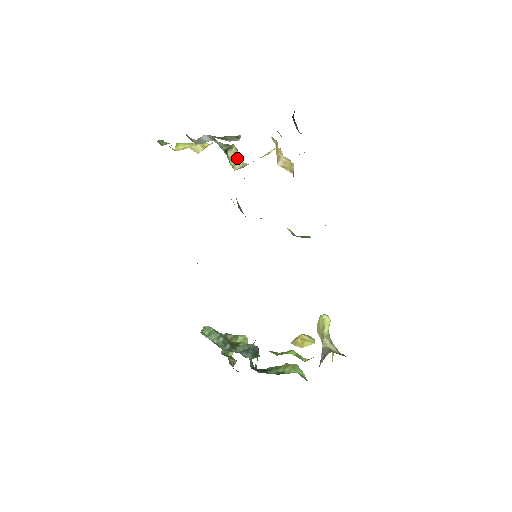
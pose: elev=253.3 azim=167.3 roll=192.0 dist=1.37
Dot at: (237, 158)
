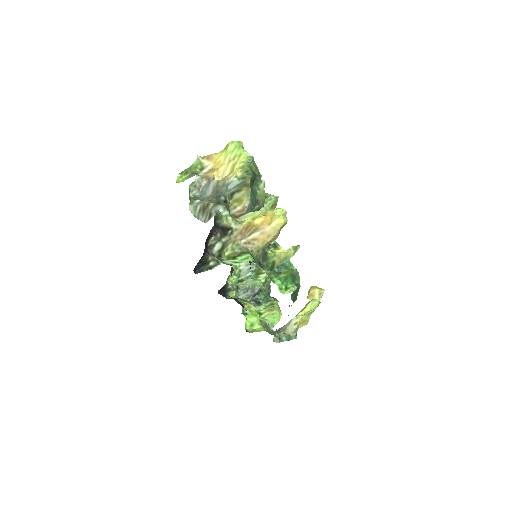
Dot at: (244, 199)
